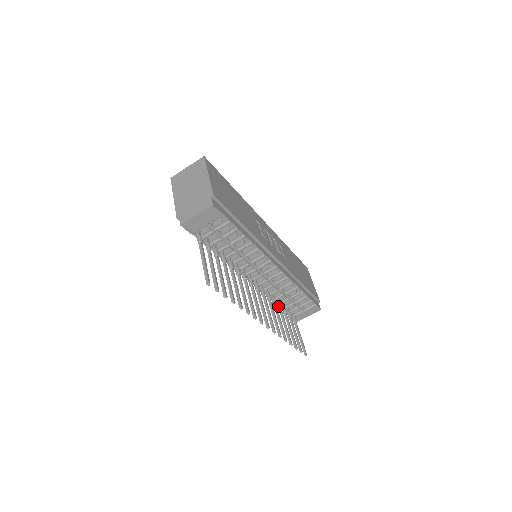
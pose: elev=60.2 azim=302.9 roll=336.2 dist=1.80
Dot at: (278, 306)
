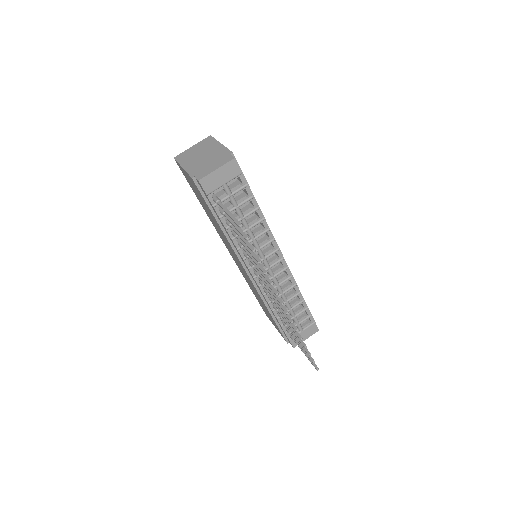
Dot at: occluded
